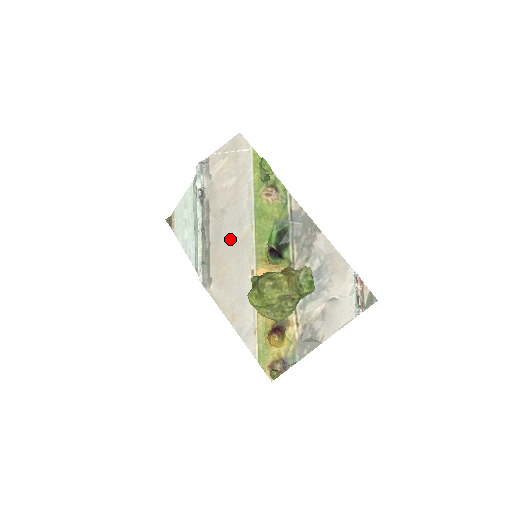
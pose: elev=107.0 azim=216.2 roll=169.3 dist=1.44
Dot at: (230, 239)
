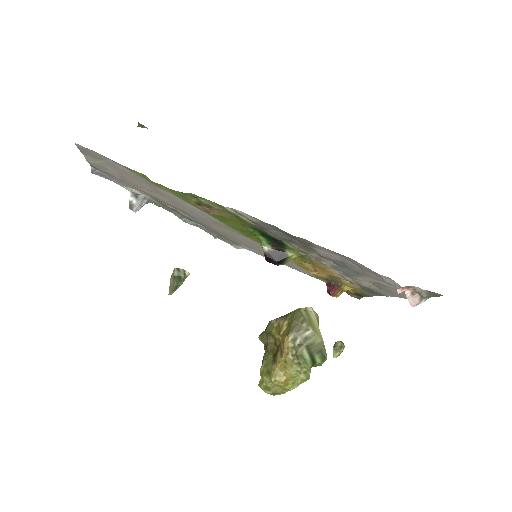
Dot at: (216, 226)
